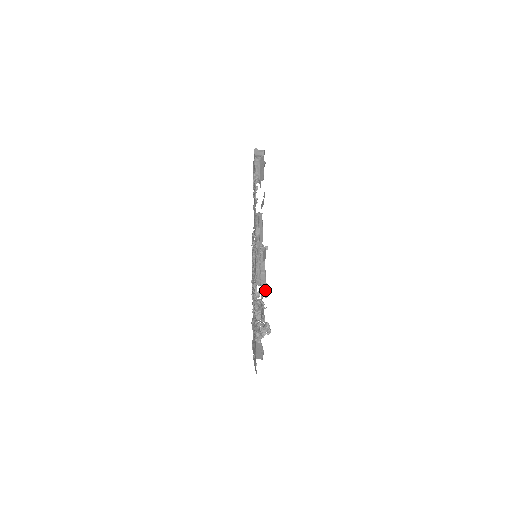
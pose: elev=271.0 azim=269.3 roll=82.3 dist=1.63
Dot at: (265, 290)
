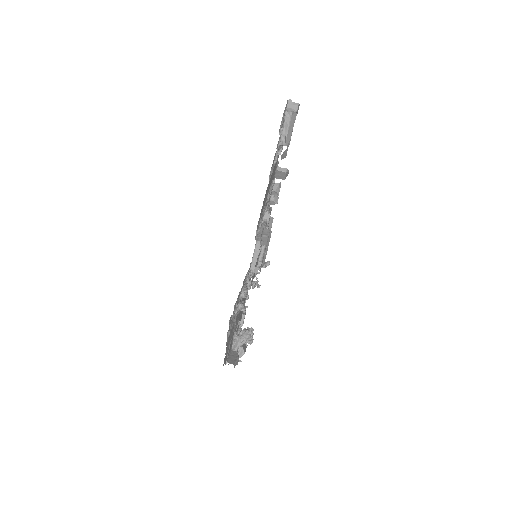
Dot at: occluded
